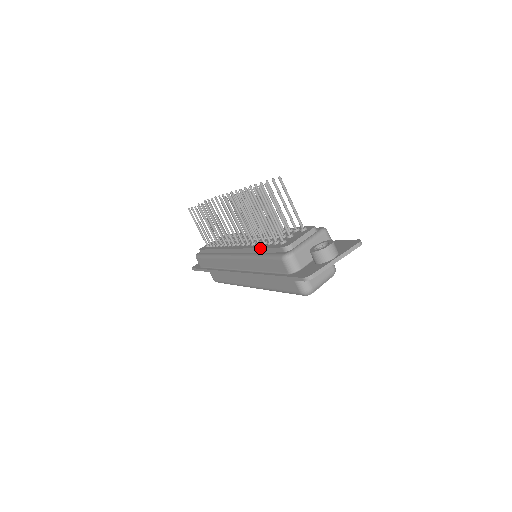
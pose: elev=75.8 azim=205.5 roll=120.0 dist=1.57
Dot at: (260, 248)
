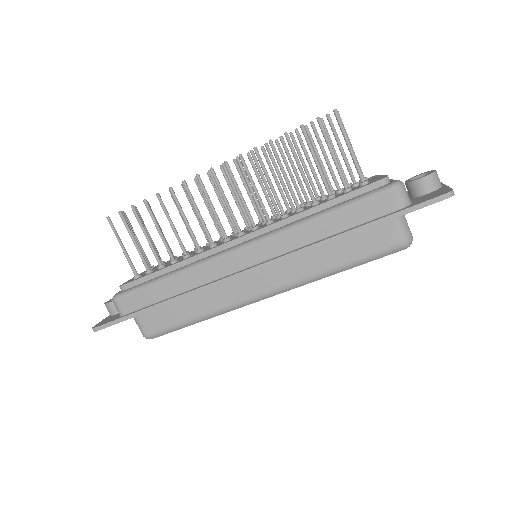
Dot at: (322, 204)
